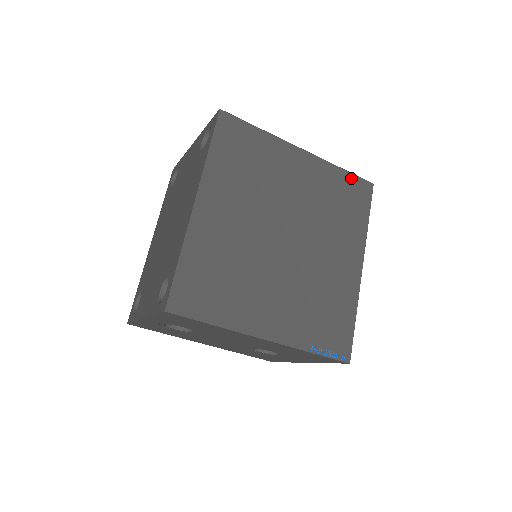
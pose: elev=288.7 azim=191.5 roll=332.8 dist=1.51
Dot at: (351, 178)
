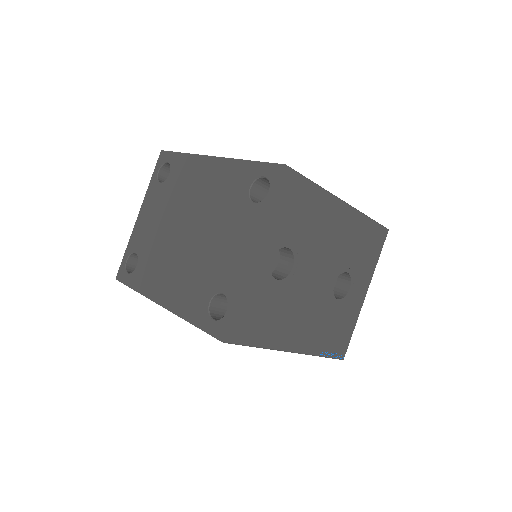
Dot at: occluded
